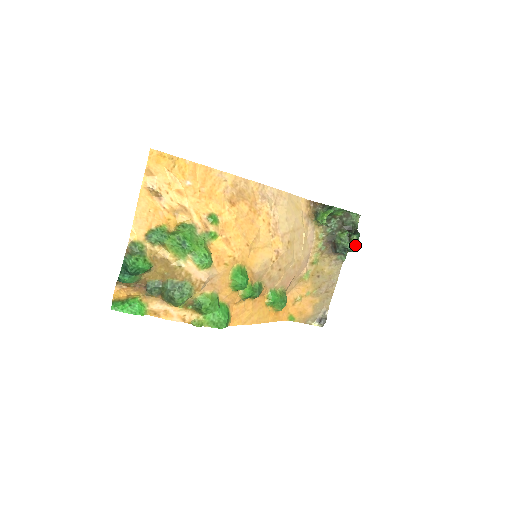
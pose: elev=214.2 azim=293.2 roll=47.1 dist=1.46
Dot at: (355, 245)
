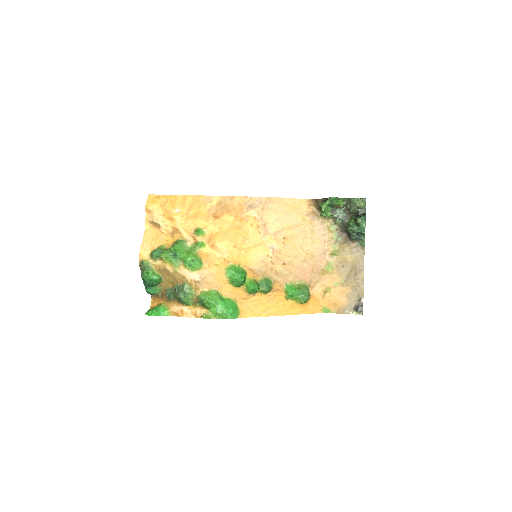
Dot at: (363, 227)
